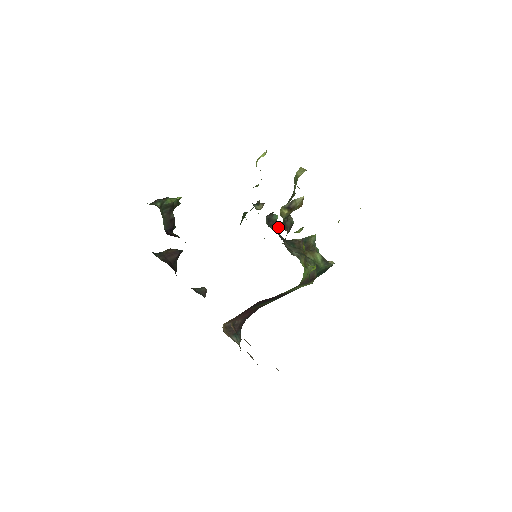
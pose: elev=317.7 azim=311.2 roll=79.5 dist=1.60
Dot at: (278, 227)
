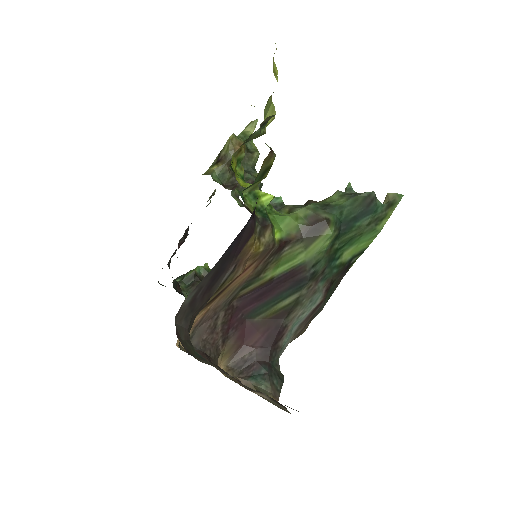
Dot at: occluded
